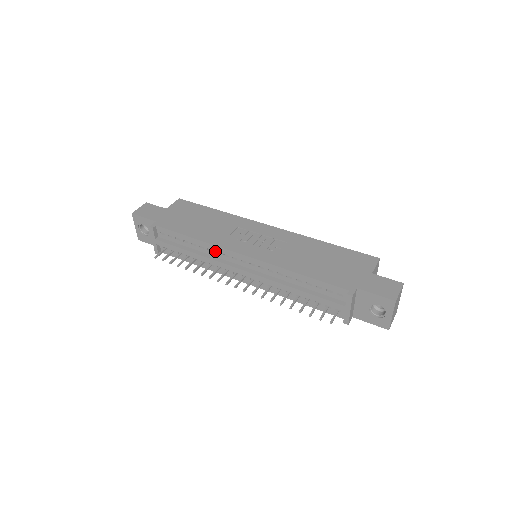
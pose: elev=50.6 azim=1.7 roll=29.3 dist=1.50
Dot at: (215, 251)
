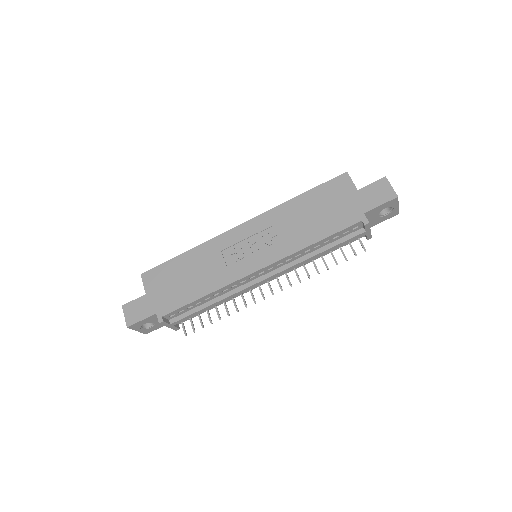
Dot at: (230, 287)
